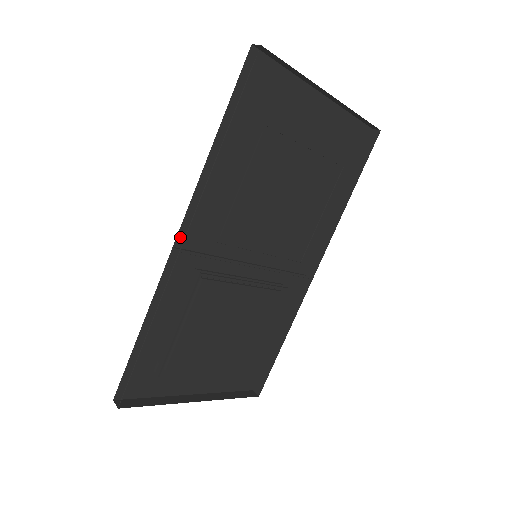
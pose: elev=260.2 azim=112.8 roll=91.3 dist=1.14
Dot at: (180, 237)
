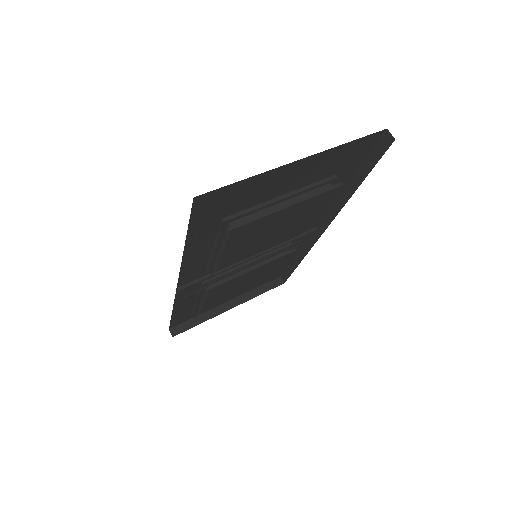
Dot at: (180, 283)
